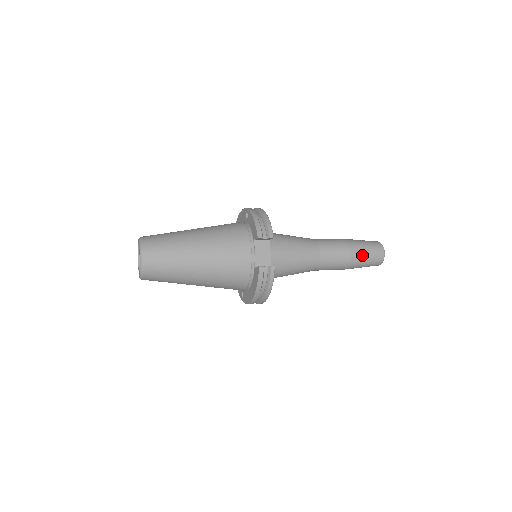
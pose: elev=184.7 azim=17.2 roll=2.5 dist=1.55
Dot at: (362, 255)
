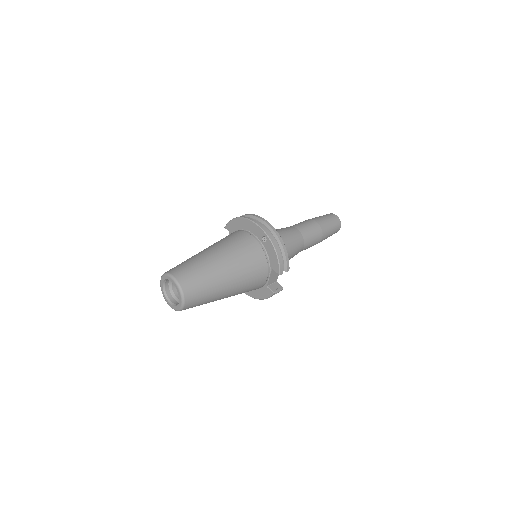
Dot at: (327, 237)
